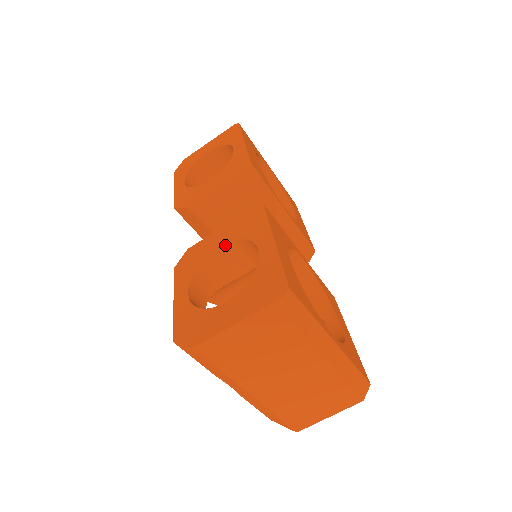
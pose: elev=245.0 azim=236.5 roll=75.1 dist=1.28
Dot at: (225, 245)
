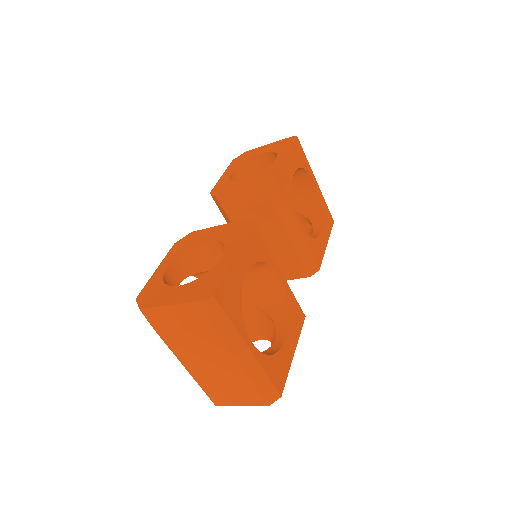
Dot at: (211, 241)
